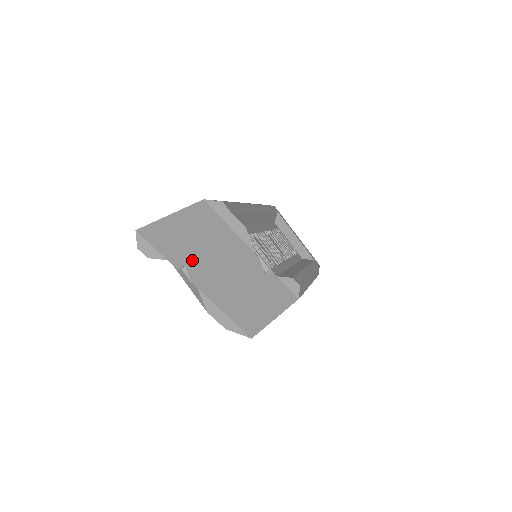
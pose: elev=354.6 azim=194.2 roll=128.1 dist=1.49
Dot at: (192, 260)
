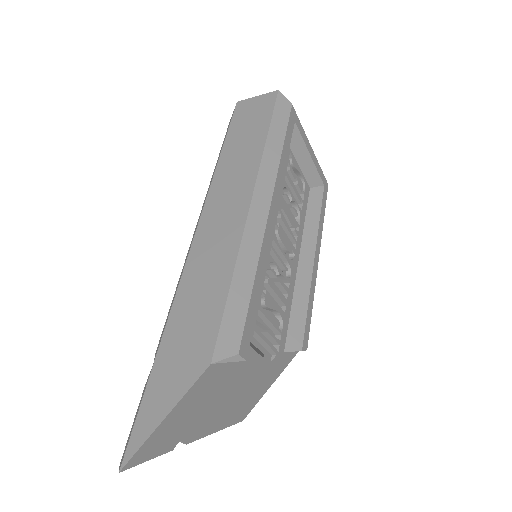
Dot at: (189, 429)
